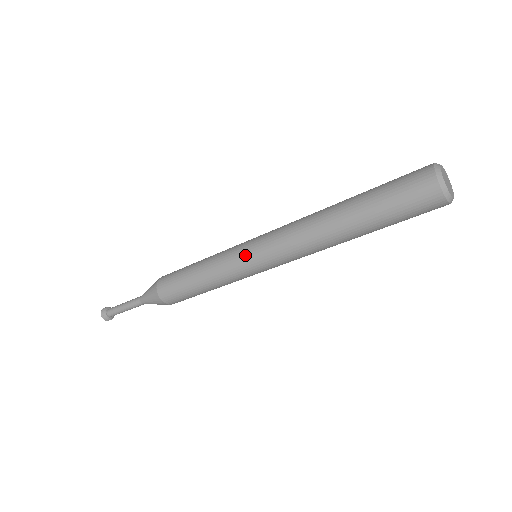
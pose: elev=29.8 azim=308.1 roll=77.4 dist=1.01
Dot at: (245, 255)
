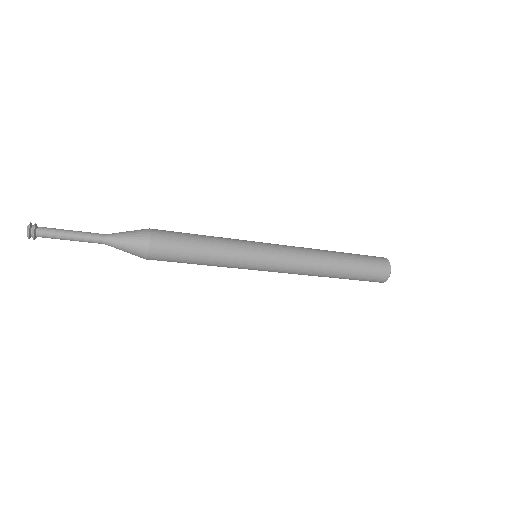
Dot at: (259, 264)
